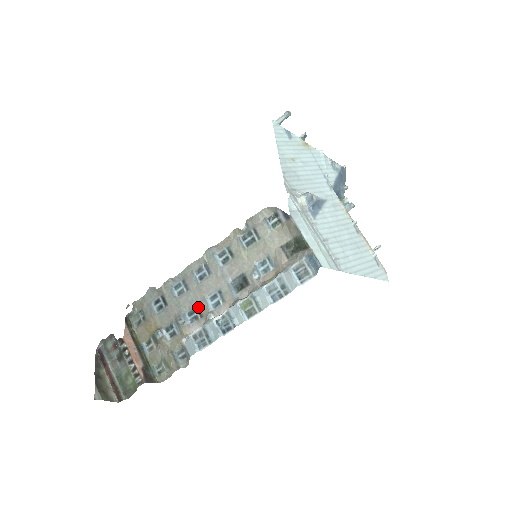
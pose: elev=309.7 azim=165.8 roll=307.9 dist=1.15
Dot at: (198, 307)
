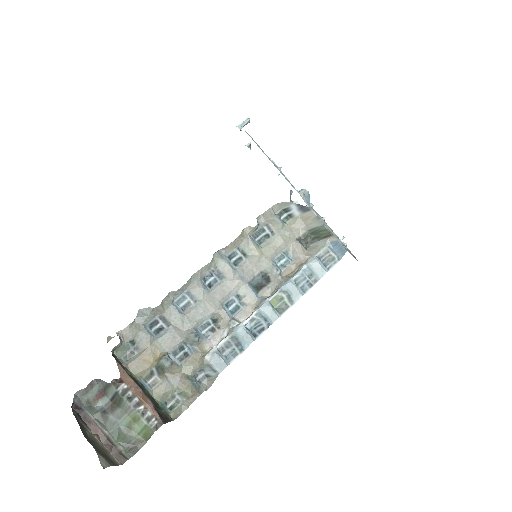
Dot at: (215, 317)
